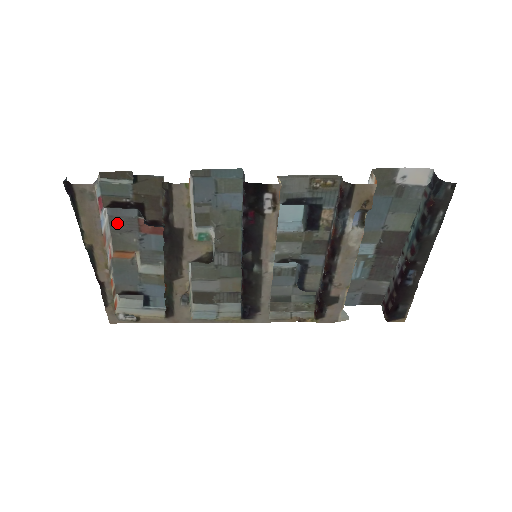
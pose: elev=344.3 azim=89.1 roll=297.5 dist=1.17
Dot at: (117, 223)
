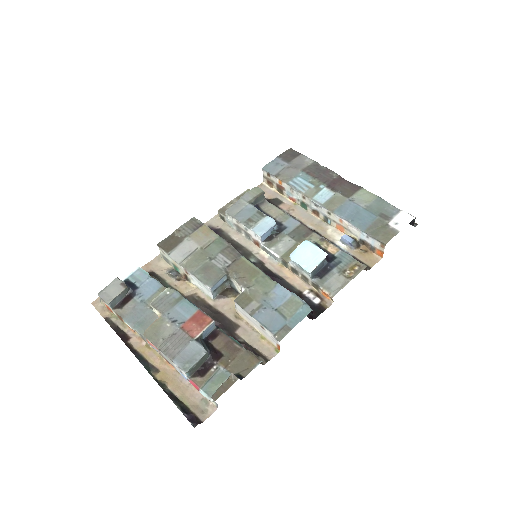
Dot at: (171, 349)
